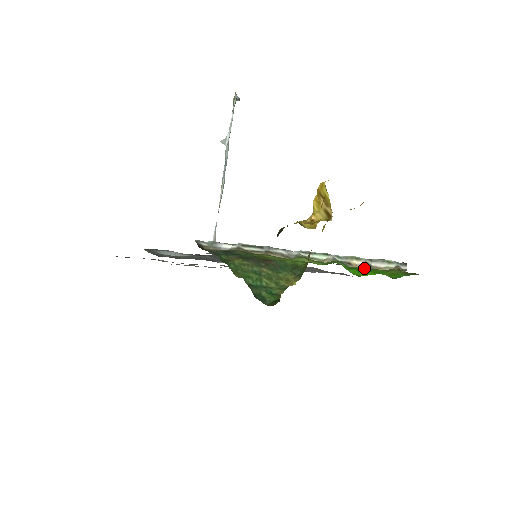
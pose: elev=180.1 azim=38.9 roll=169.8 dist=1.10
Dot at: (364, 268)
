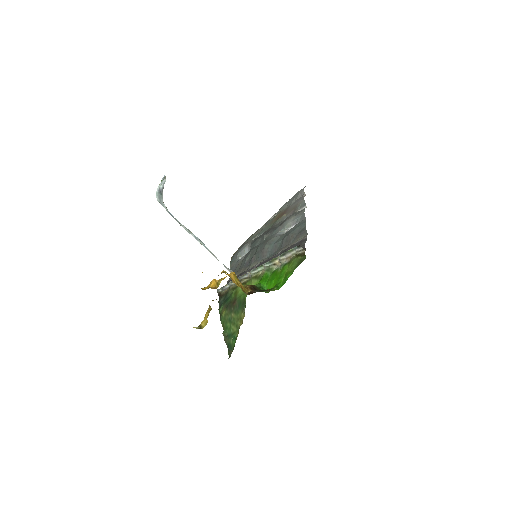
Dot at: (281, 266)
